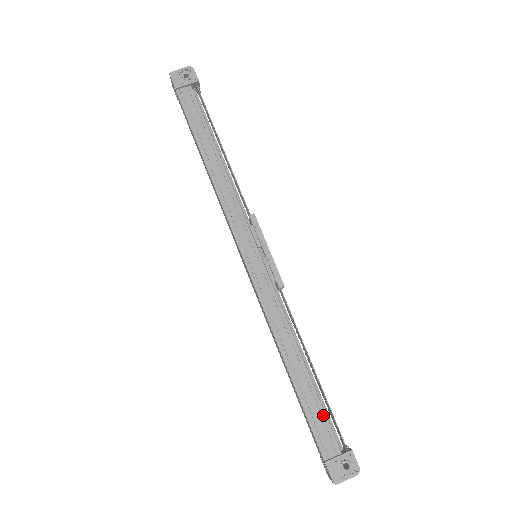
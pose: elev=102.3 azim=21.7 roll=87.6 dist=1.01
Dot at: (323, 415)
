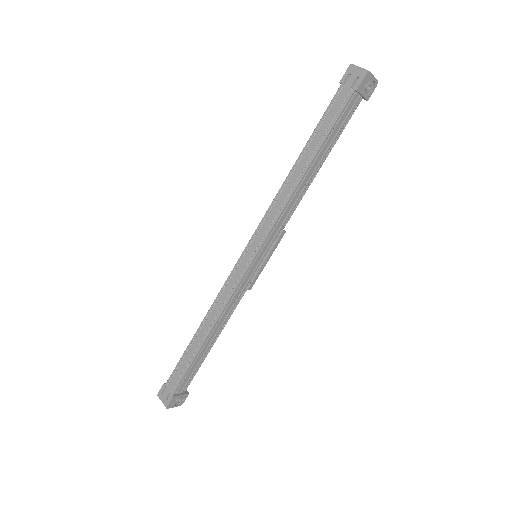
Dot at: (195, 371)
